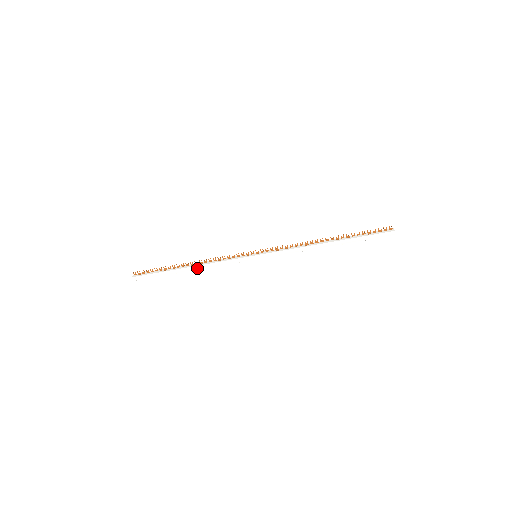
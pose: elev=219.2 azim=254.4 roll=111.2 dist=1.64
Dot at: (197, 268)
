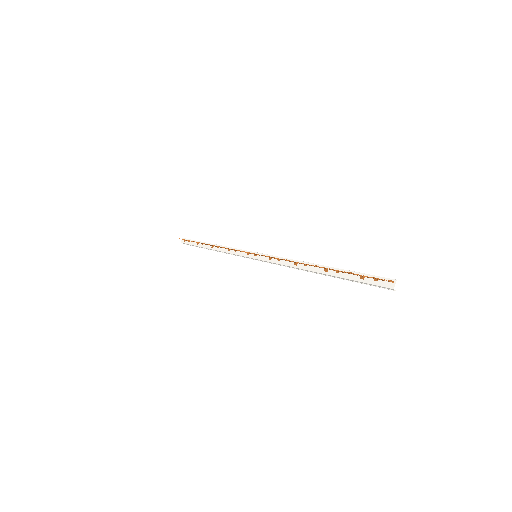
Dot at: (217, 251)
